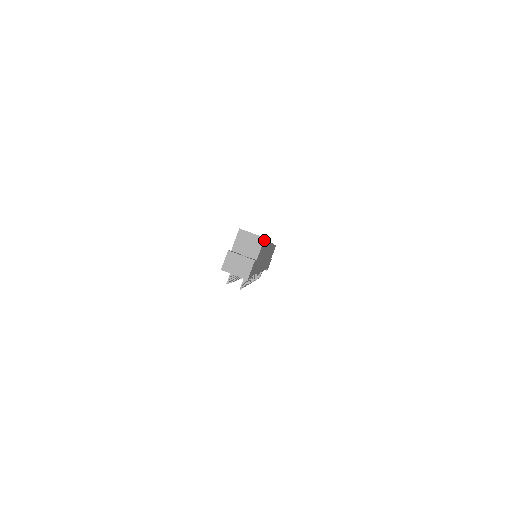
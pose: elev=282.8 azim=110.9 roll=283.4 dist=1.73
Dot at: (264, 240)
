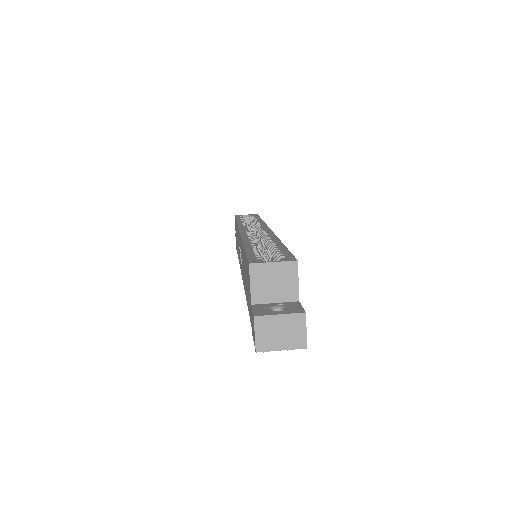
Dot at: (295, 262)
